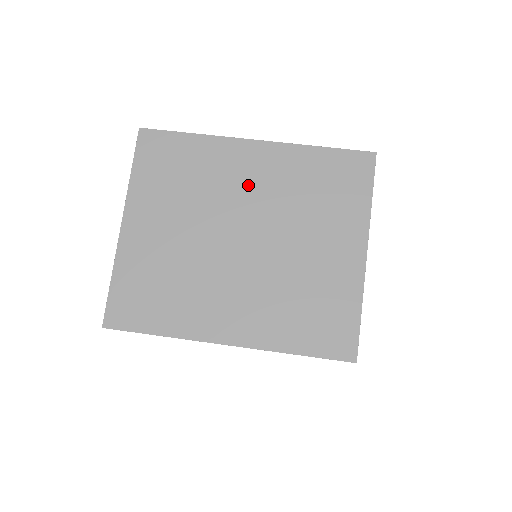
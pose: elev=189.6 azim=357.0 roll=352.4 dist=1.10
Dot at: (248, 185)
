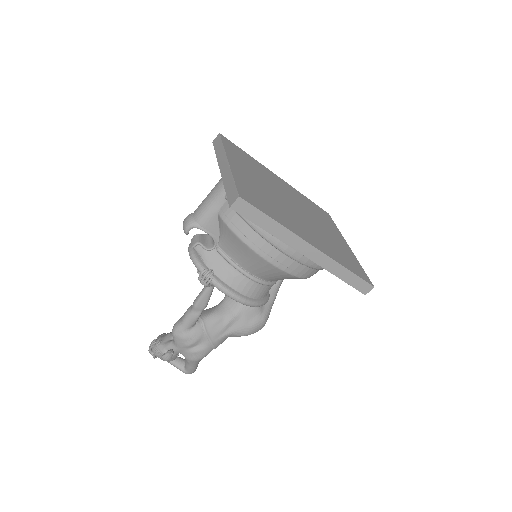
Dot at: (285, 190)
